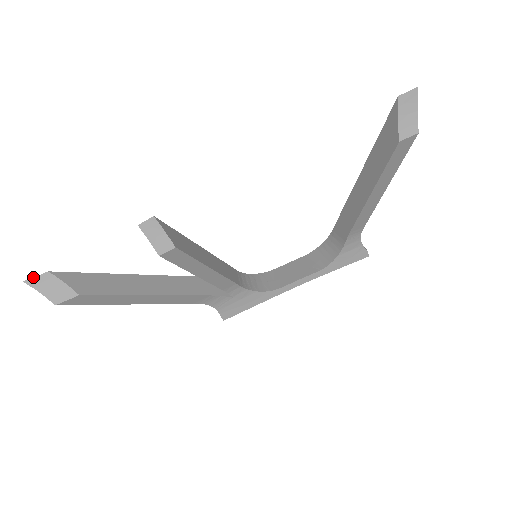
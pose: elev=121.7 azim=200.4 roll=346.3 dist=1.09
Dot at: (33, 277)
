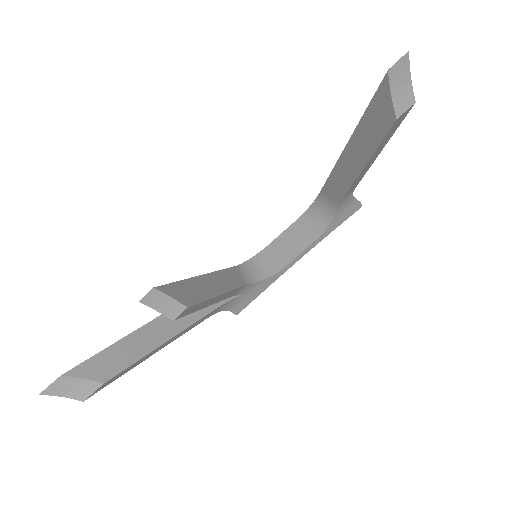
Dot at: occluded
